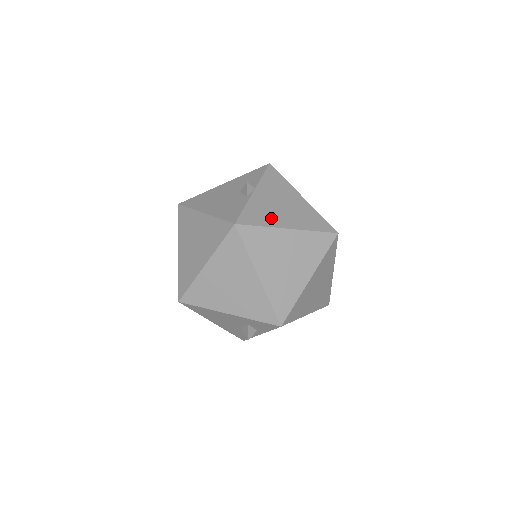
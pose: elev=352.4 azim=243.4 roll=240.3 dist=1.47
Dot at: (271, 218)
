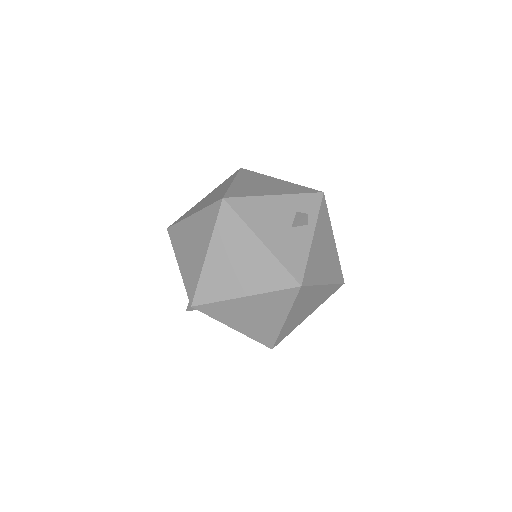
Dot at: occluded
